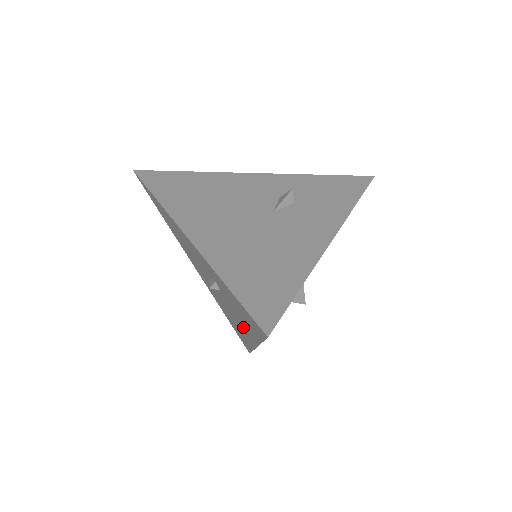
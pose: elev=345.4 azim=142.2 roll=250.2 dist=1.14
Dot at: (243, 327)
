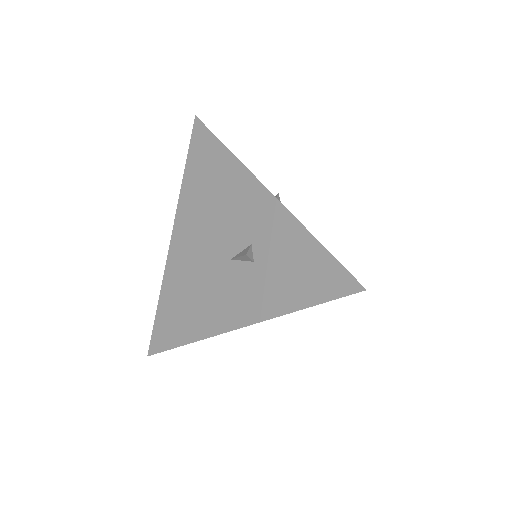
Dot at: occluded
